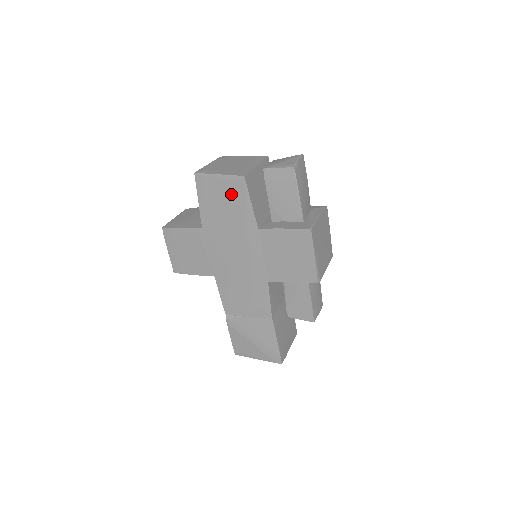
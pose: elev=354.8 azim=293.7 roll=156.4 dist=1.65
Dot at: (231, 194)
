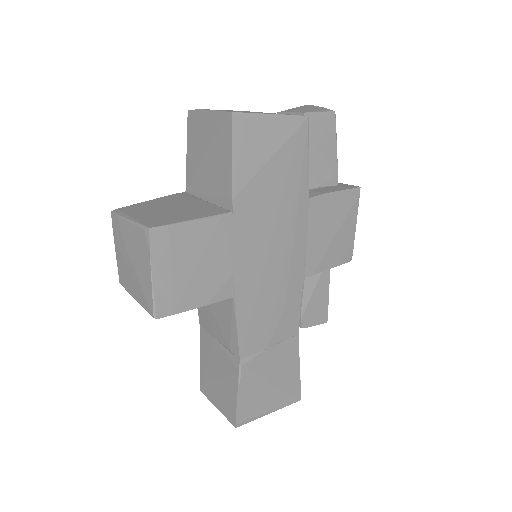
Dot at: (286, 145)
